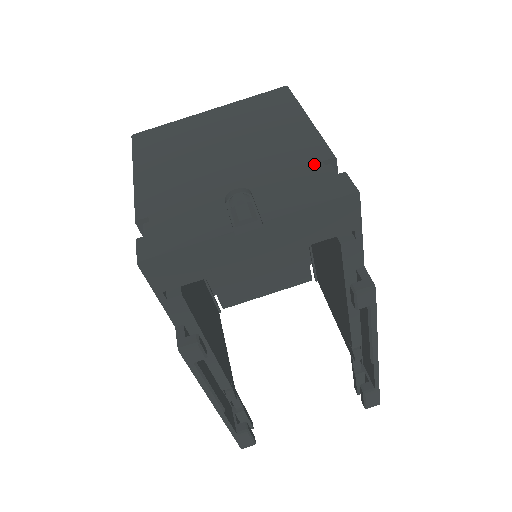
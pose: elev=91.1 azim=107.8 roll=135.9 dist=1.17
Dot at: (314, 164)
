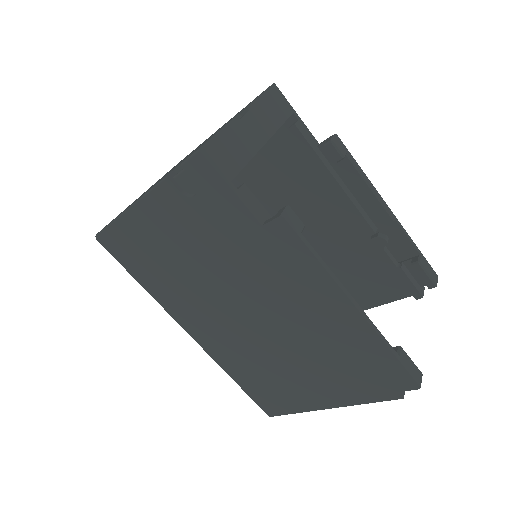
Dot at: occluded
